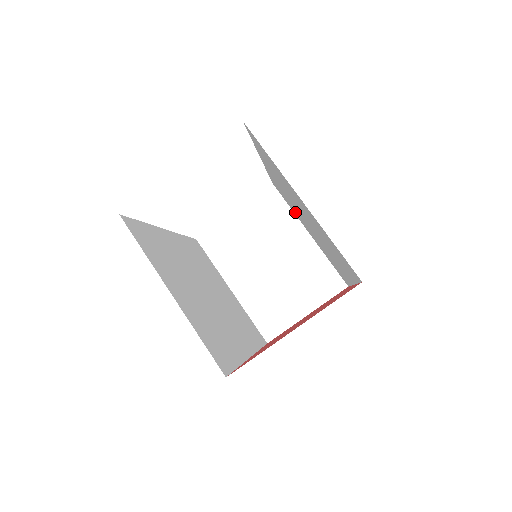
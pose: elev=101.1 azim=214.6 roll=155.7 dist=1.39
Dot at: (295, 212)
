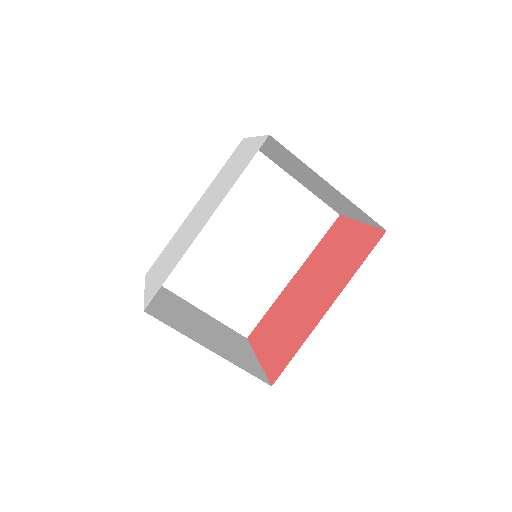
Dot at: occluded
